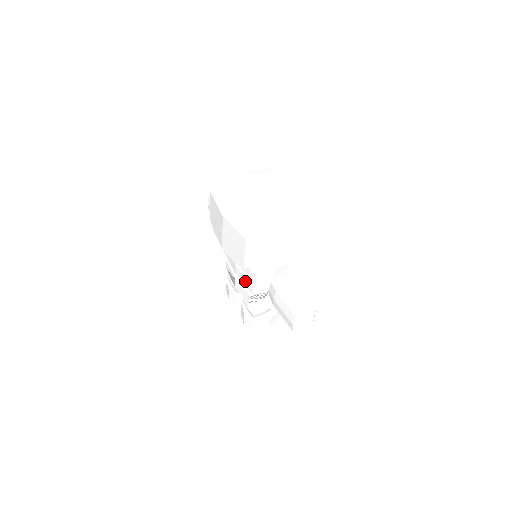
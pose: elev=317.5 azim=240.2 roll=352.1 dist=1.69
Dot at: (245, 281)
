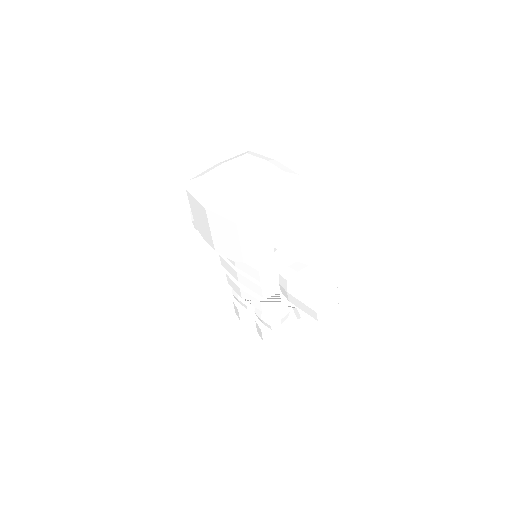
Dot at: (250, 285)
